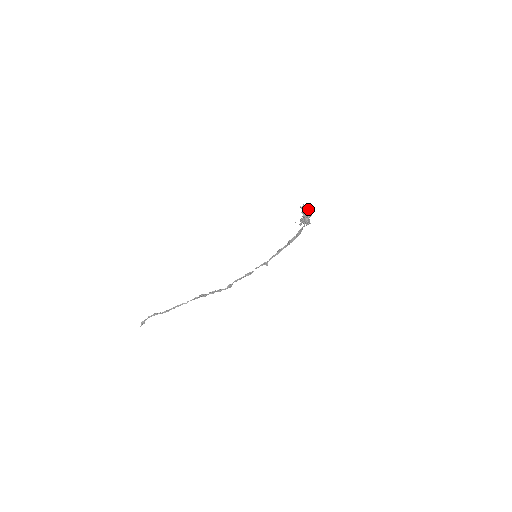
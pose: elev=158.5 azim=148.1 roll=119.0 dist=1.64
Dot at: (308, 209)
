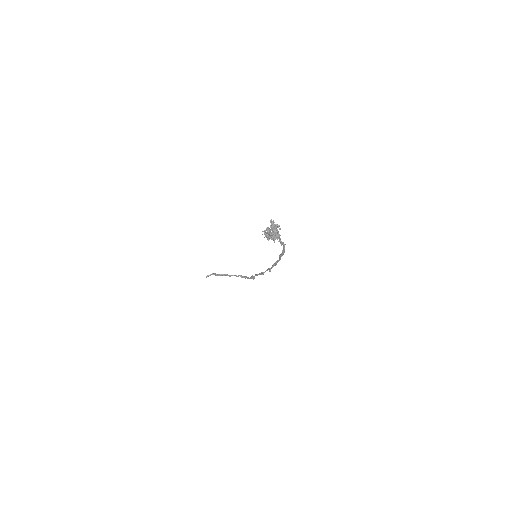
Dot at: (272, 225)
